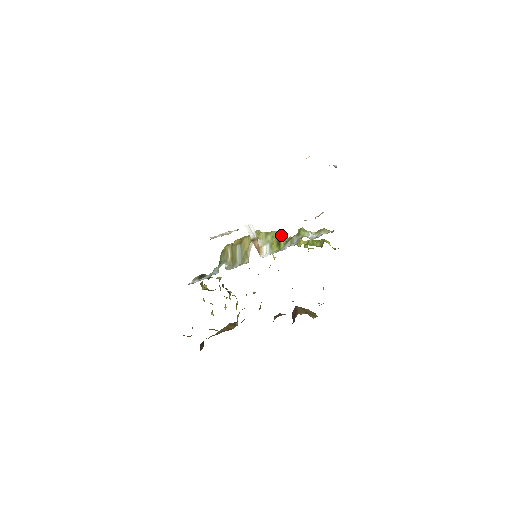
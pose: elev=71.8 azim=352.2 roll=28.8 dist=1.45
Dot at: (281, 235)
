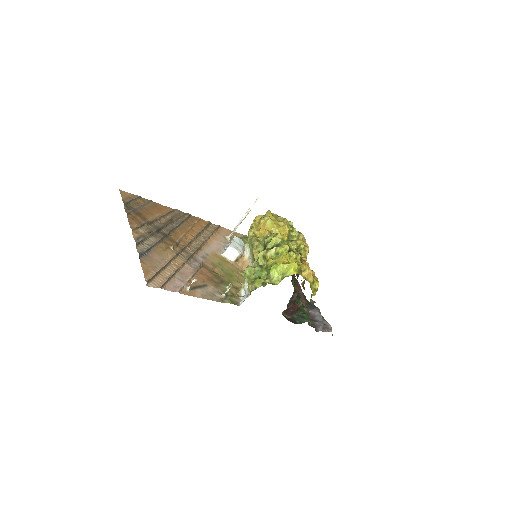
Dot at: (255, 249)
